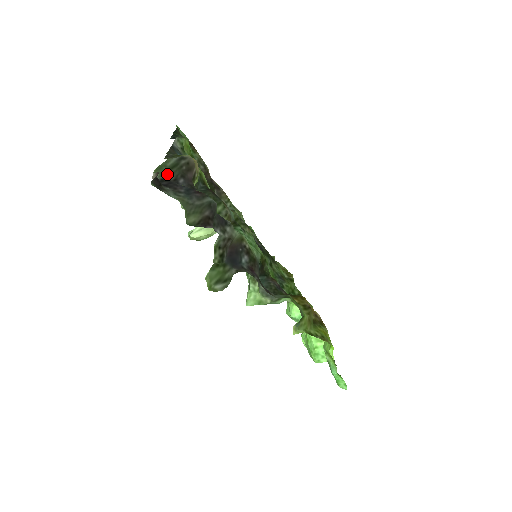
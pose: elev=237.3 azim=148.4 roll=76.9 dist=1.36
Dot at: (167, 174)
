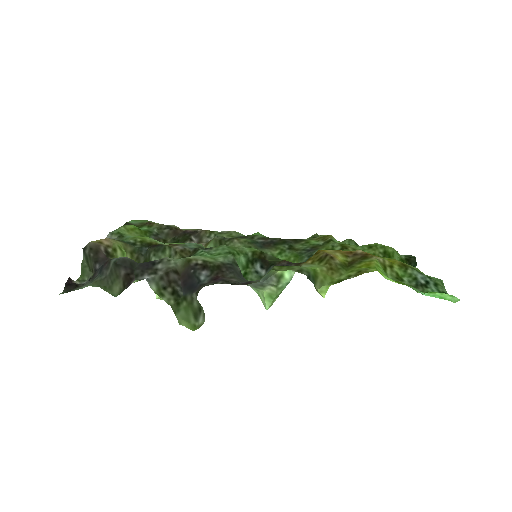
Dot at: (91, 271)
